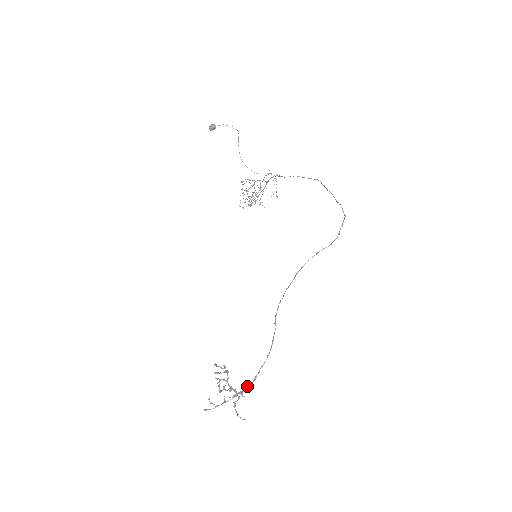
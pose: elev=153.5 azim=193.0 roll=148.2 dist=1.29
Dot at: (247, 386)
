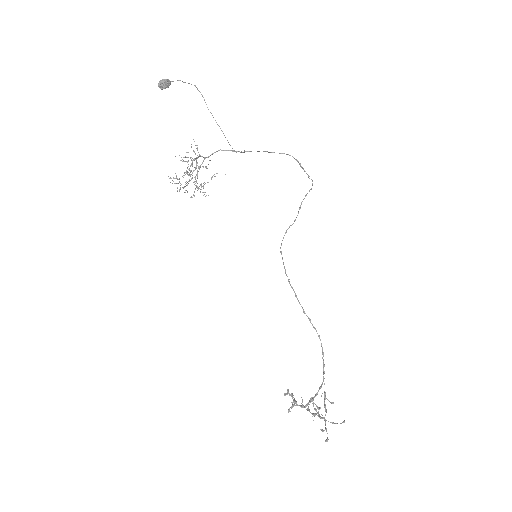
Dot at: (325, 392)
